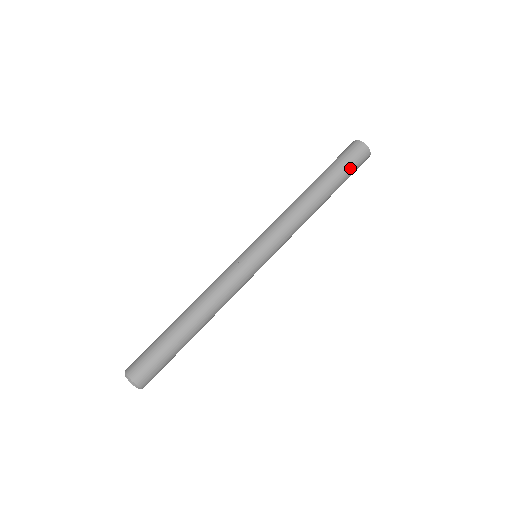
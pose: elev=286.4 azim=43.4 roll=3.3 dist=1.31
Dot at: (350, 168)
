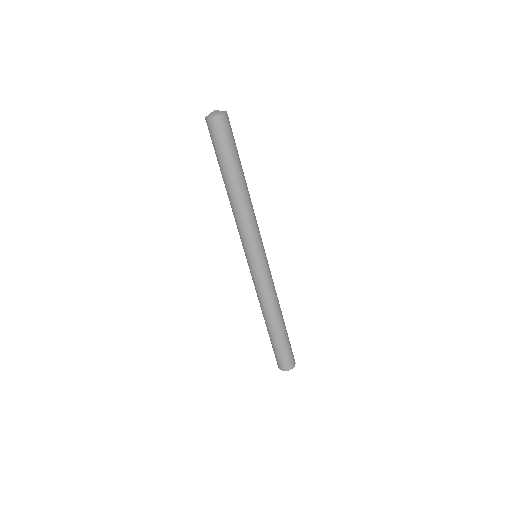
Dot at: (230, 144)
